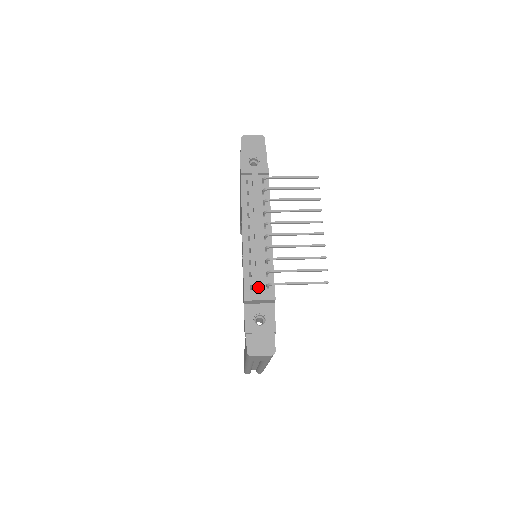
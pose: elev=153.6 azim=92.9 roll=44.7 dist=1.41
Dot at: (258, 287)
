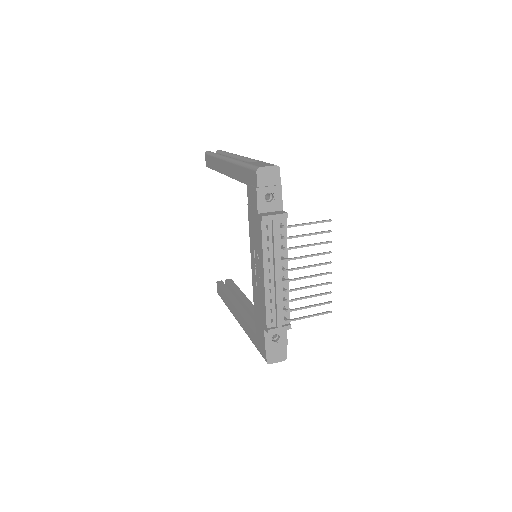
Dot at: (278, 322)
